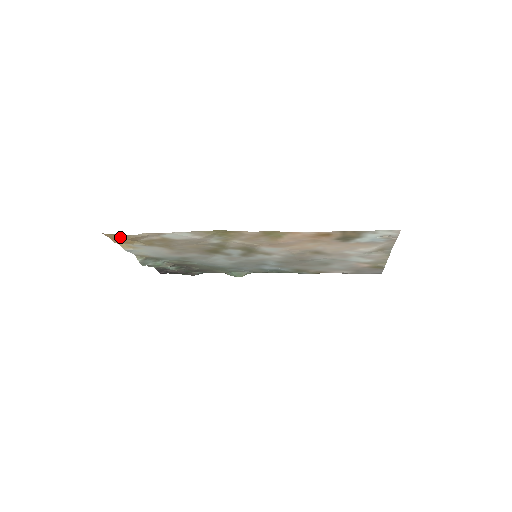
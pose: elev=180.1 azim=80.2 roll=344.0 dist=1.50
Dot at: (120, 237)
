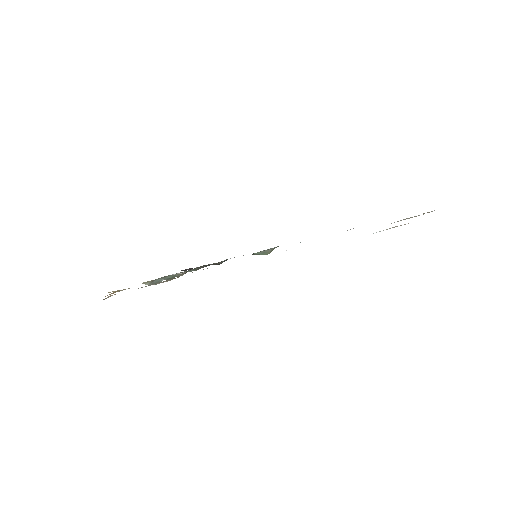
Dot at: occluded
